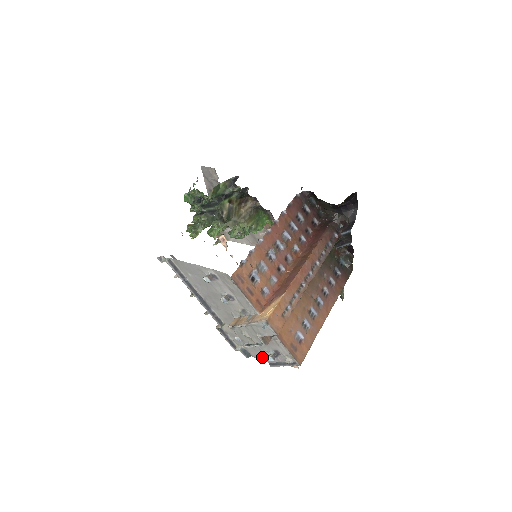
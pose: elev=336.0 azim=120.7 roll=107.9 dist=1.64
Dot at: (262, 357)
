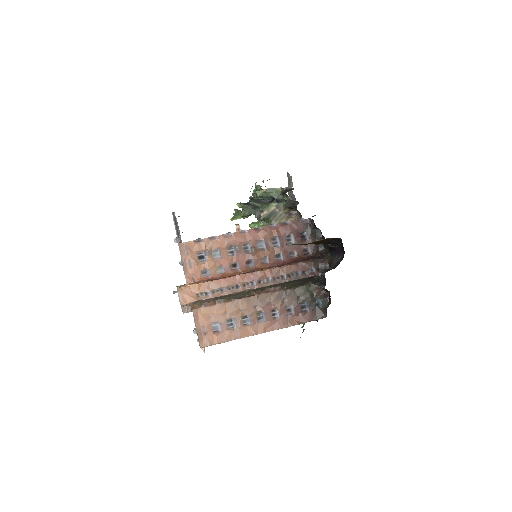
Dot at: occluded
